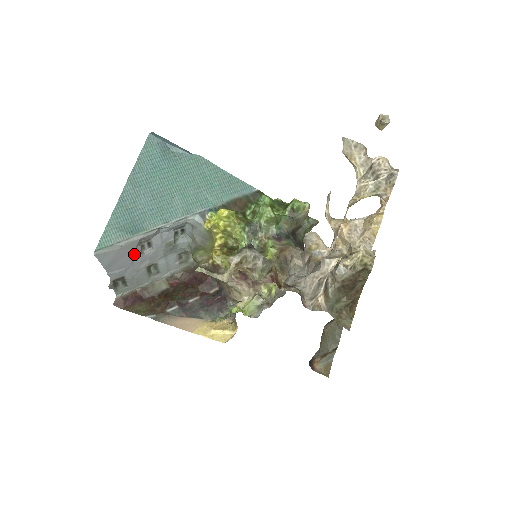
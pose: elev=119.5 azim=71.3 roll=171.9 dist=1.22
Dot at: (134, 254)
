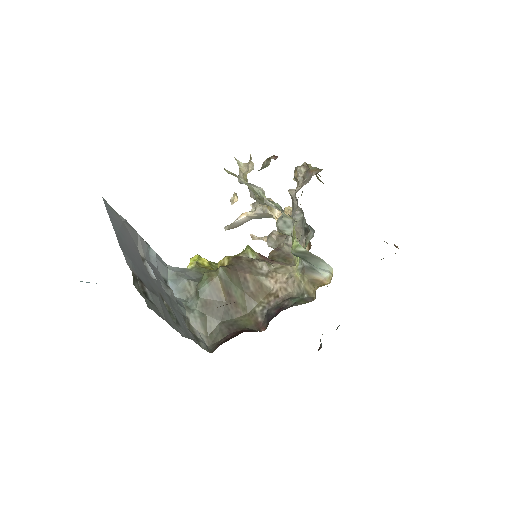
Dot at: (138, 256)
